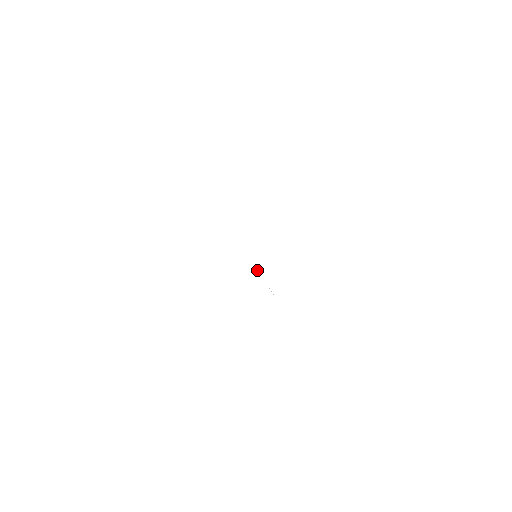
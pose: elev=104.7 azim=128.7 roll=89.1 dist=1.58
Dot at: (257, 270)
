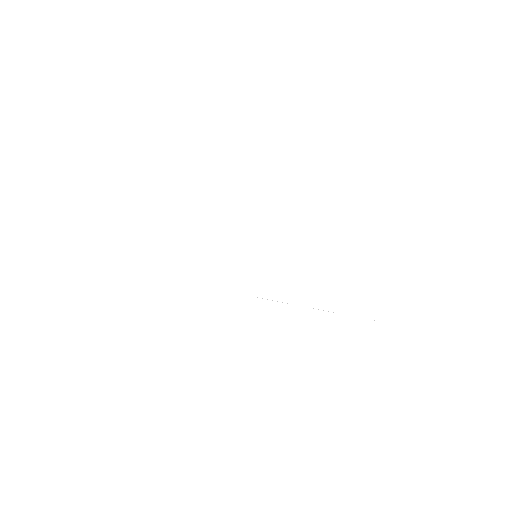
Dot at: occluded
